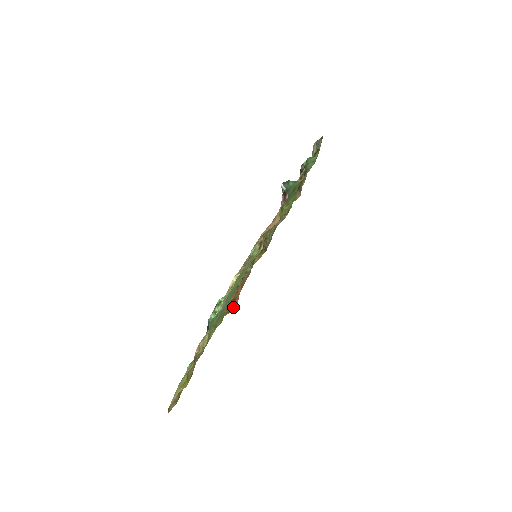
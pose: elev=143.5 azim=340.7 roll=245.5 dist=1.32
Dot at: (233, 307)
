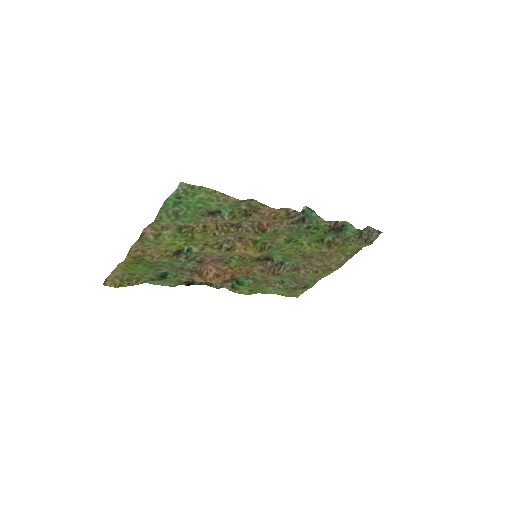
Dot at: (213, 281)
